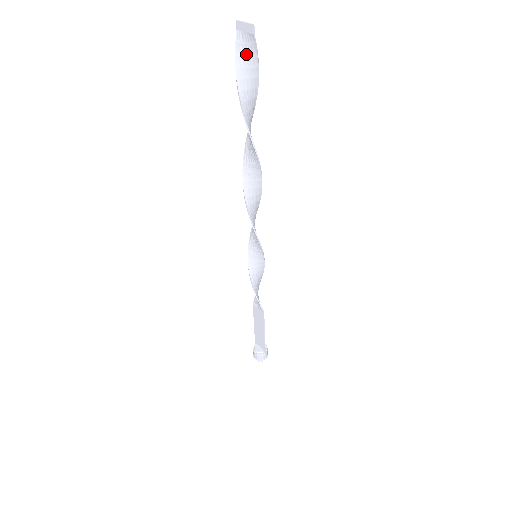
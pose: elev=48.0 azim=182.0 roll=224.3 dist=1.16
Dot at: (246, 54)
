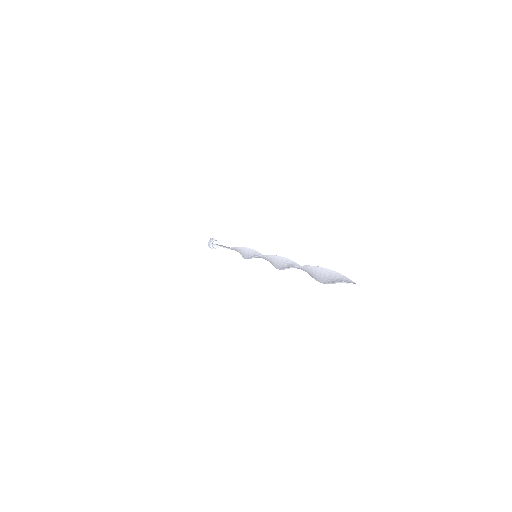
Dot at: (341, 281)
